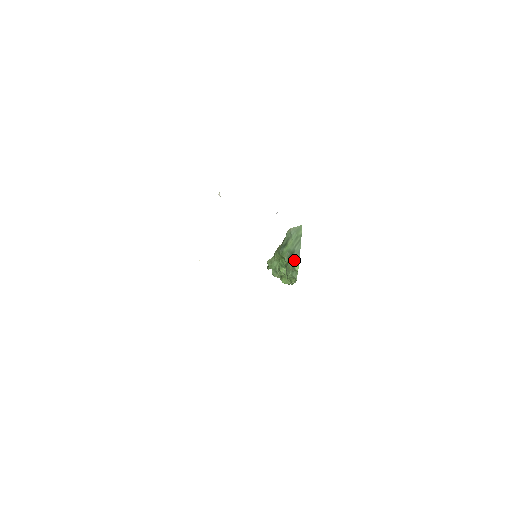
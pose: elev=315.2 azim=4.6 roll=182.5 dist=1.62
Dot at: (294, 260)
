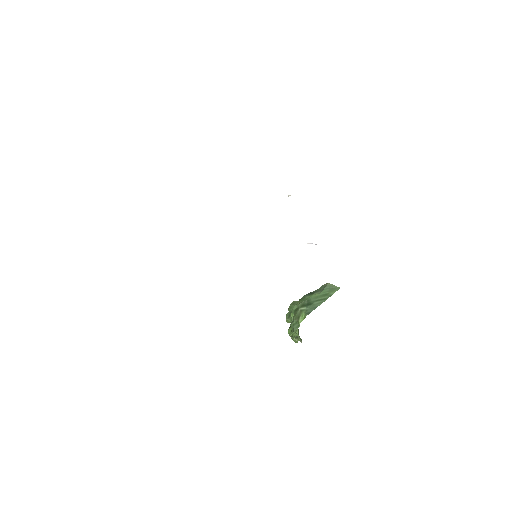
Dot at: (304, 311)
